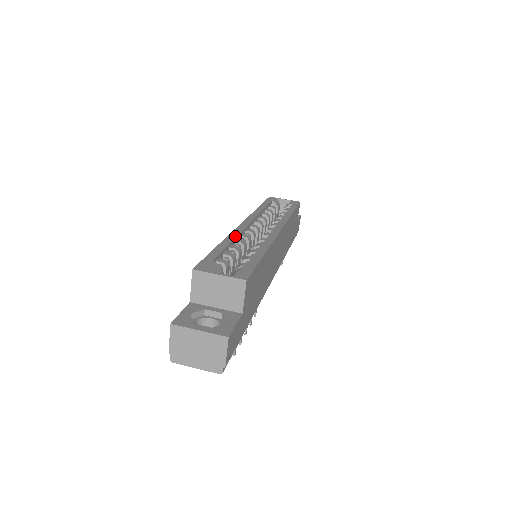
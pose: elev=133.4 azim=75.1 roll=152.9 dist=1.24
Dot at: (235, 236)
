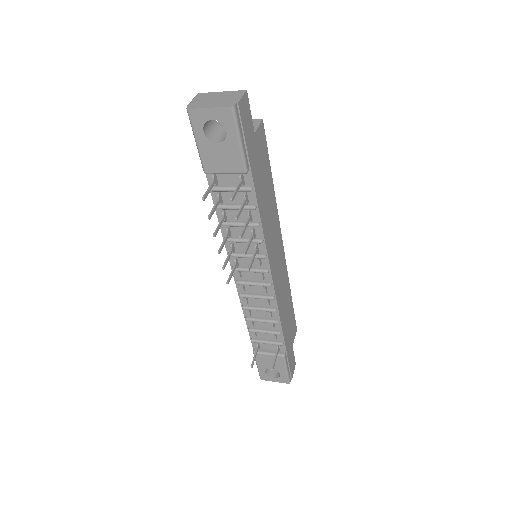
Dot at: occluded
